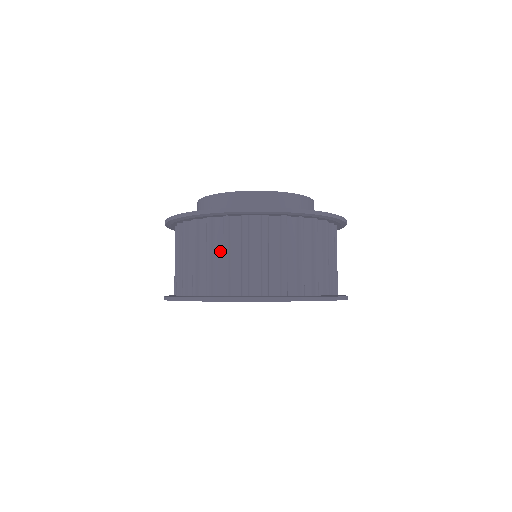
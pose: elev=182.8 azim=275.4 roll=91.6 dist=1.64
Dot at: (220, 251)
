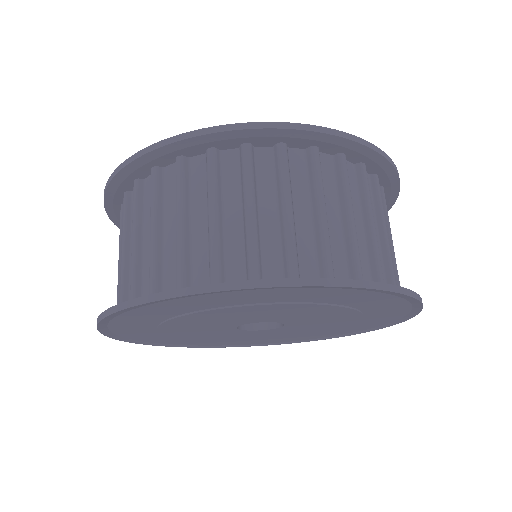
Dot at: (335, 208)
